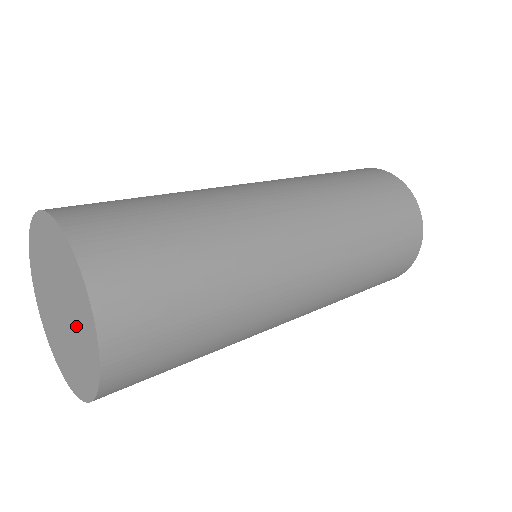
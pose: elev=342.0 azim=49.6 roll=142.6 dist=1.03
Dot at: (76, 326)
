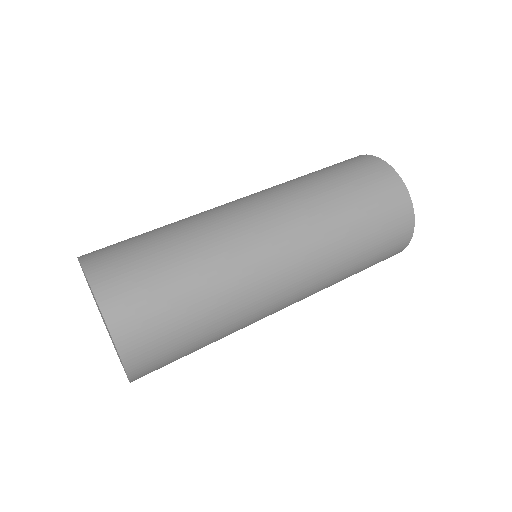
Dot at: occluded
